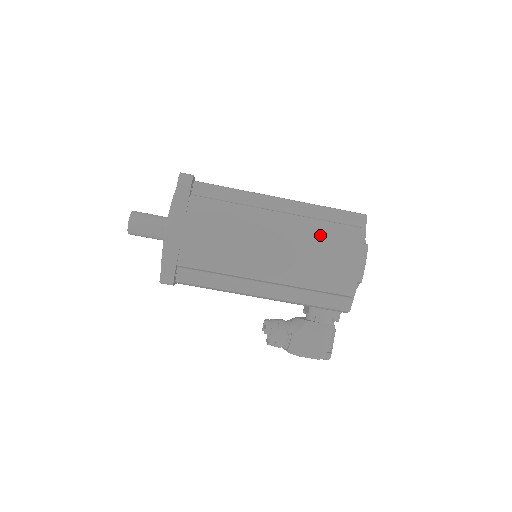
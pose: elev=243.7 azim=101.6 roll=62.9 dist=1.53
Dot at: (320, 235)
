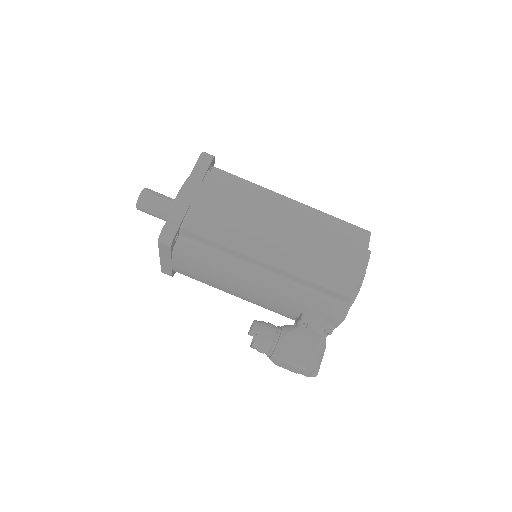
Dot at: (325, 232)
